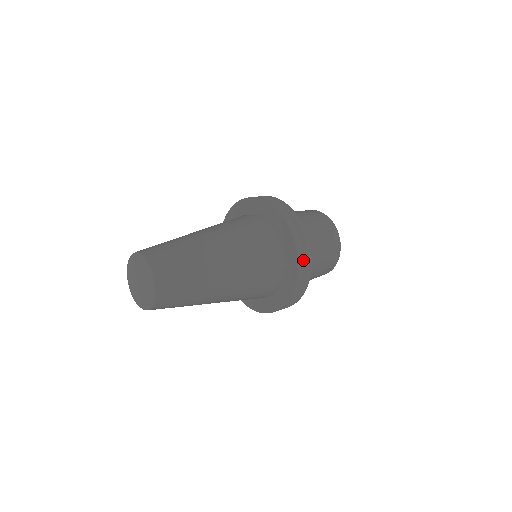
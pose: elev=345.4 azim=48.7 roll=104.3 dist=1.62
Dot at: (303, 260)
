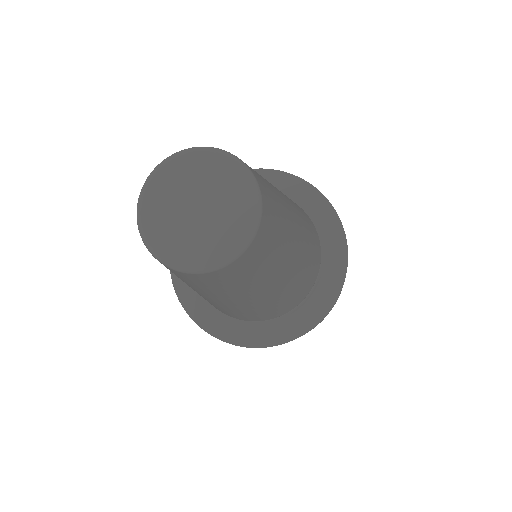
Dot at: occluded
